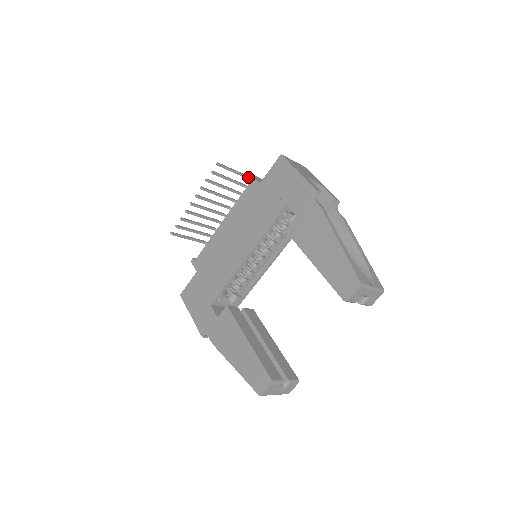
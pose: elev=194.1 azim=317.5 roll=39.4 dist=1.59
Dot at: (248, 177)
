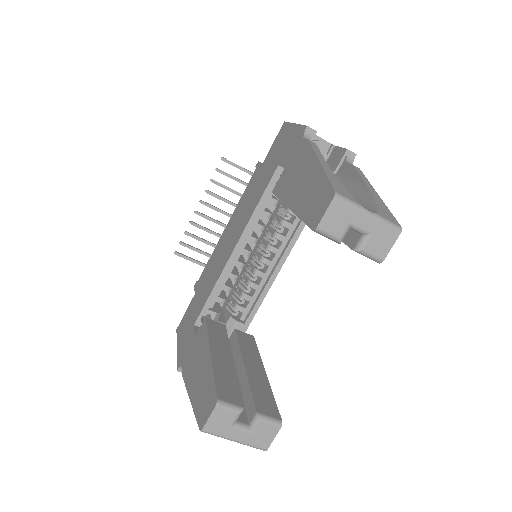
Dot at: occluded
